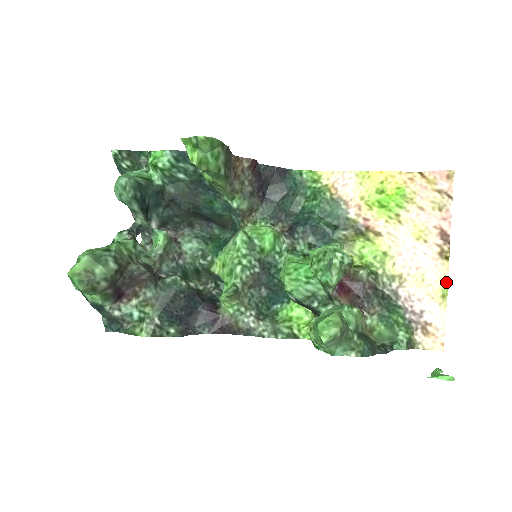
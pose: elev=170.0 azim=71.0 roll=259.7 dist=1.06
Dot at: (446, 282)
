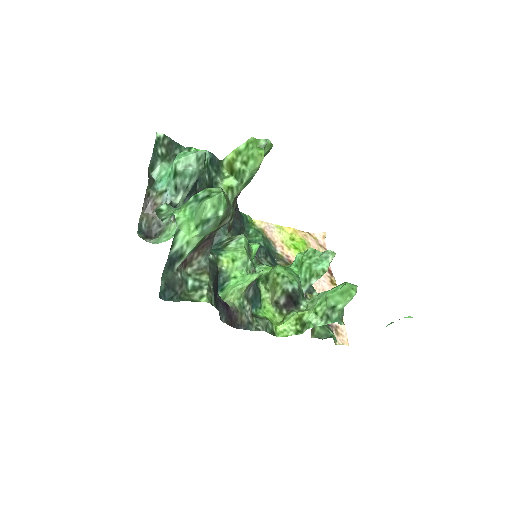
Dot at: occluded
